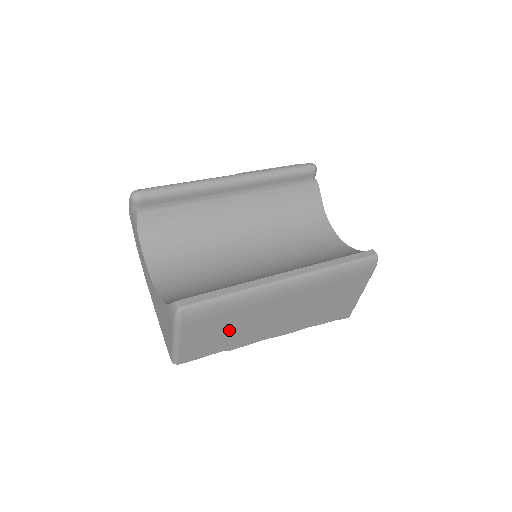
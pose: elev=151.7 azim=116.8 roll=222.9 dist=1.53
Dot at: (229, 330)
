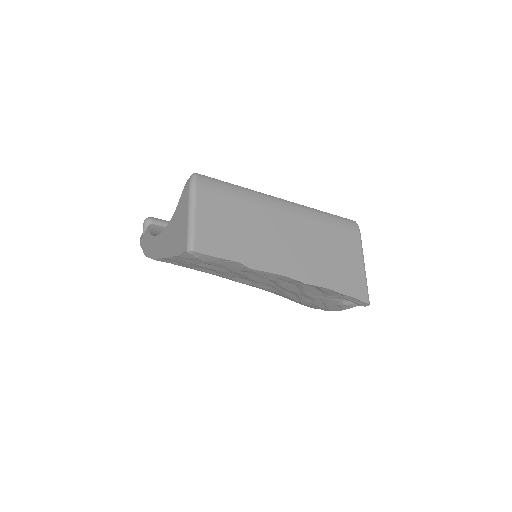
Dot at: (242, 229)
